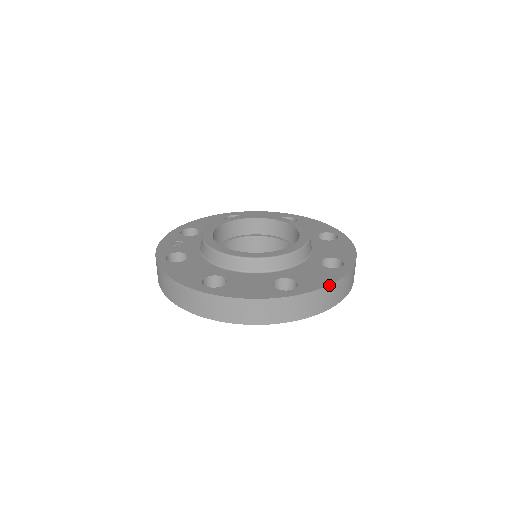
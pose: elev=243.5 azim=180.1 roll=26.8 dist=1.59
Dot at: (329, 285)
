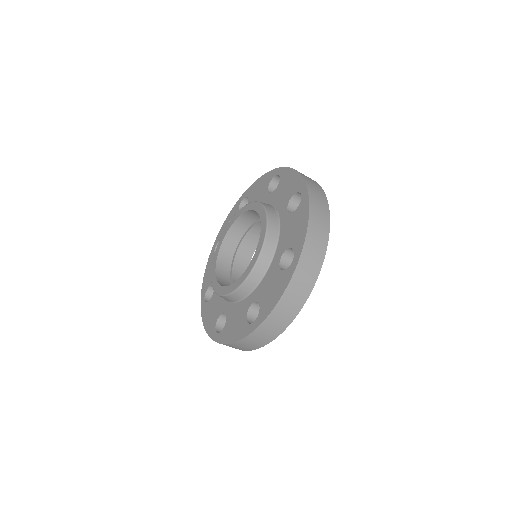
Dot at: (230, 343)
